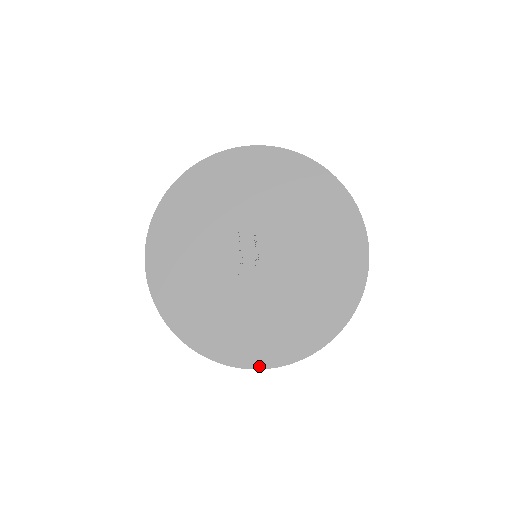
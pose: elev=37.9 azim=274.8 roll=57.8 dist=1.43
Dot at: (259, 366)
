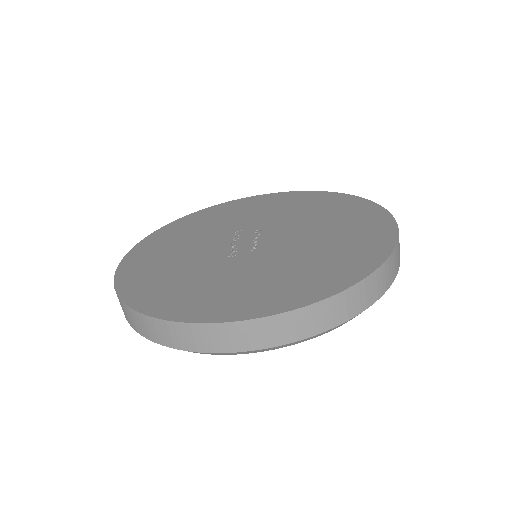
Dot at: (238, 318)
